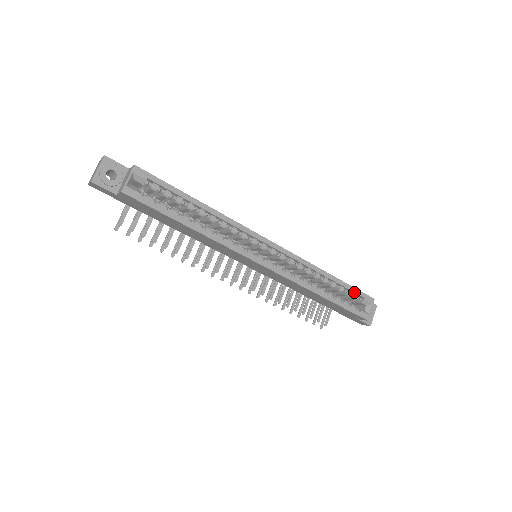
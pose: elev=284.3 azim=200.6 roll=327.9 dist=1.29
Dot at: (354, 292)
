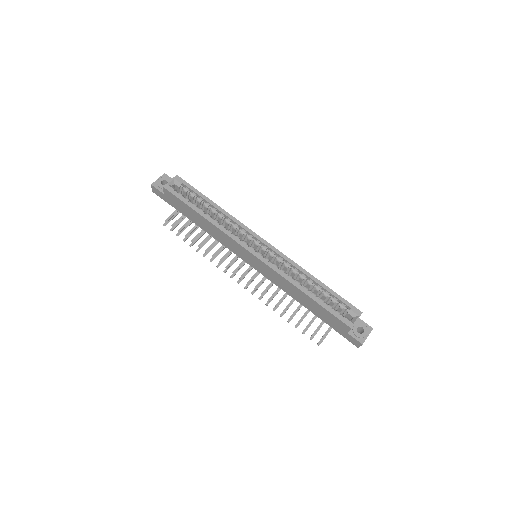
Dot at: (339, 299)
